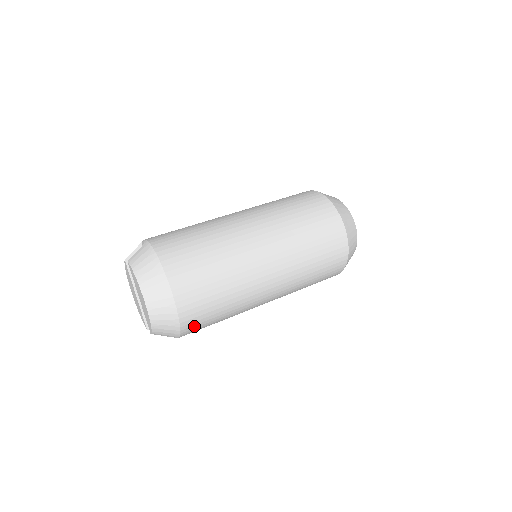
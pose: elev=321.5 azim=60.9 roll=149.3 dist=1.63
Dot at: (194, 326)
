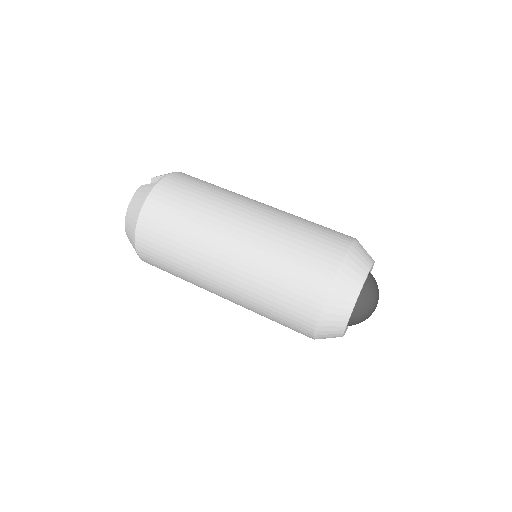
Dot at: occluded
